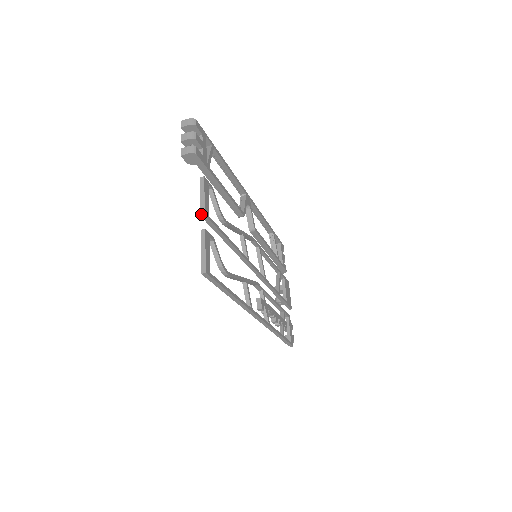
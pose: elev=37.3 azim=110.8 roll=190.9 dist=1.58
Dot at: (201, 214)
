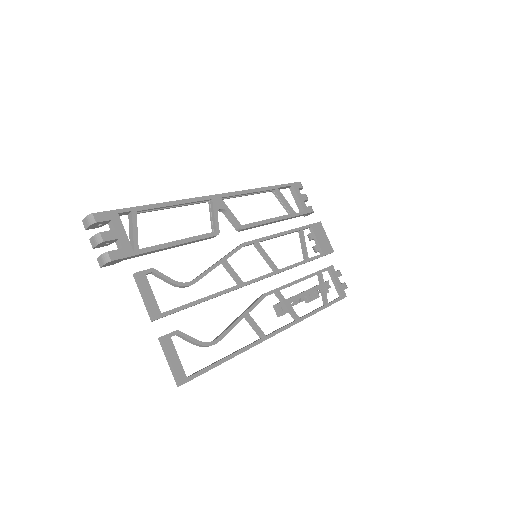
Dot at: (151, 320)
